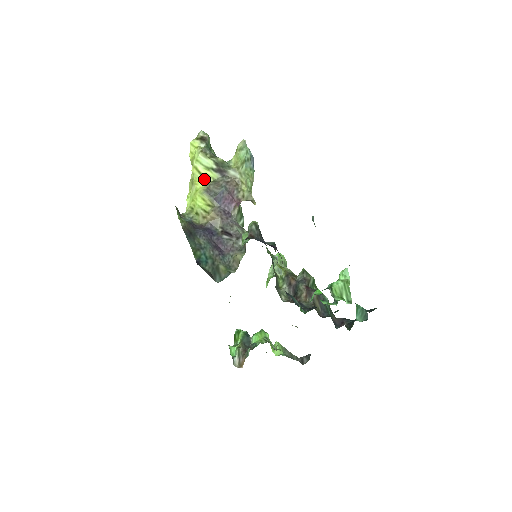
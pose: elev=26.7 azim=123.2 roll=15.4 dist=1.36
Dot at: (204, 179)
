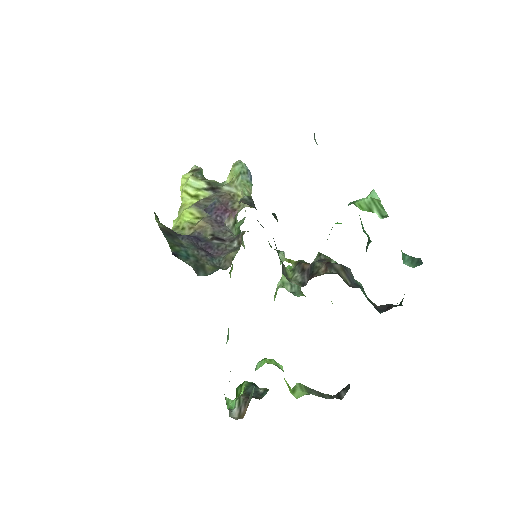
Dot at: (194, 199)
